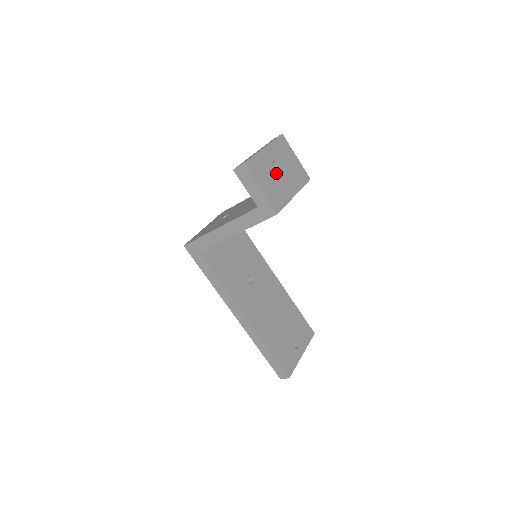
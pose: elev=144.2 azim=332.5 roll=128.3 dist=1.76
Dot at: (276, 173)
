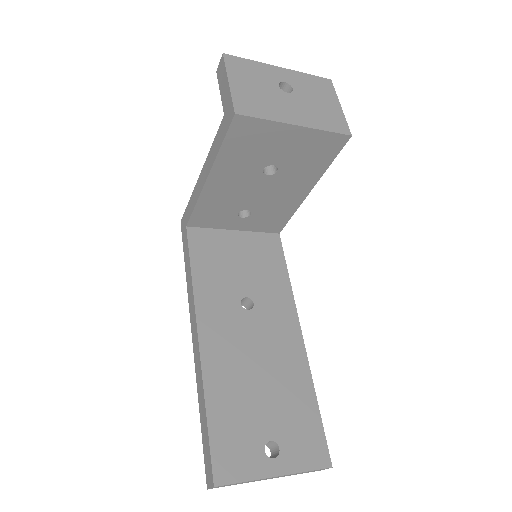
Dot at: (278, 91)
